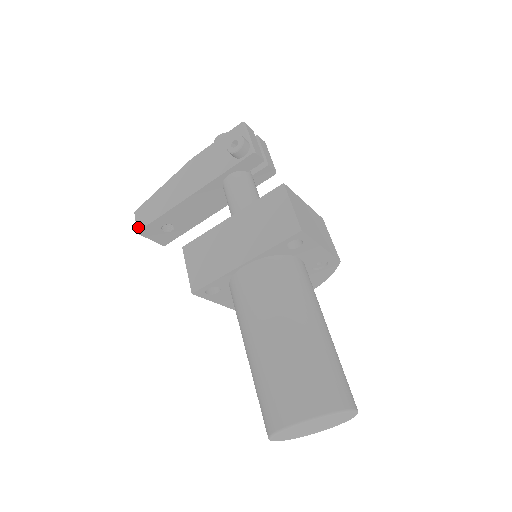
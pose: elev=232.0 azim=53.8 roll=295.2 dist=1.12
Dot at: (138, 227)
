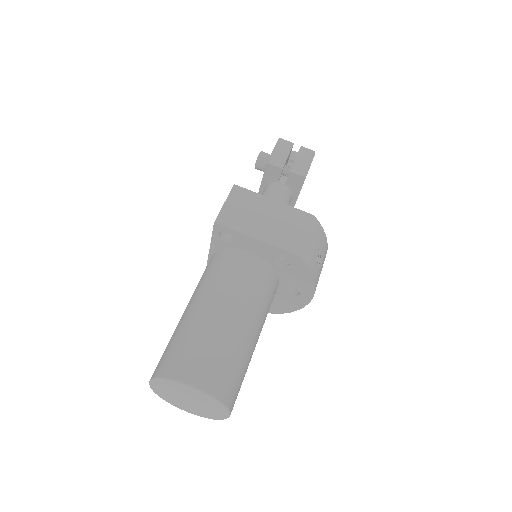
Dot at: occluded
